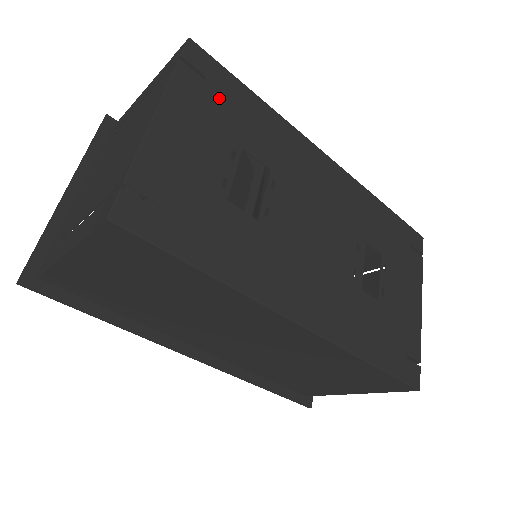
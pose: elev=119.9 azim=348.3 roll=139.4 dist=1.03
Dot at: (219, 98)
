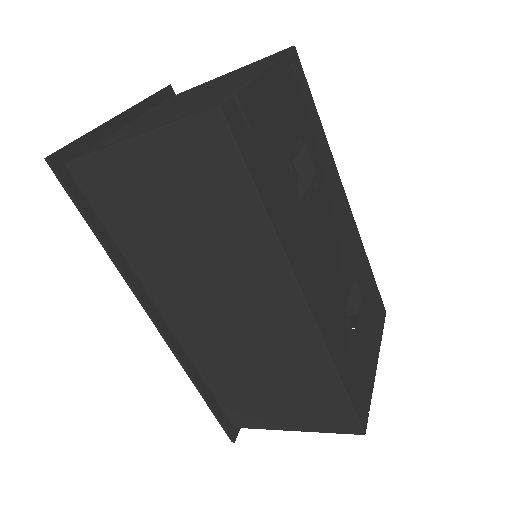
Dot at: (300, 98)
